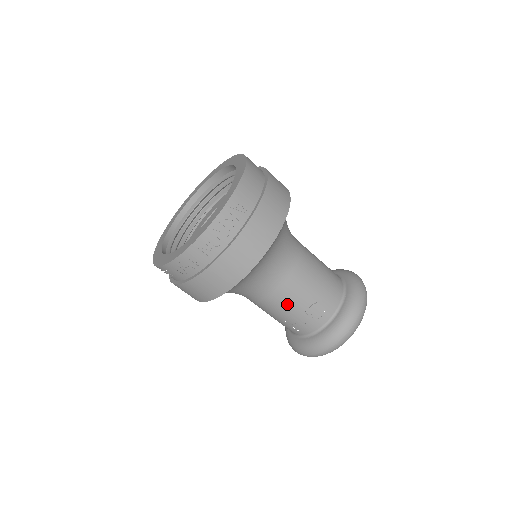
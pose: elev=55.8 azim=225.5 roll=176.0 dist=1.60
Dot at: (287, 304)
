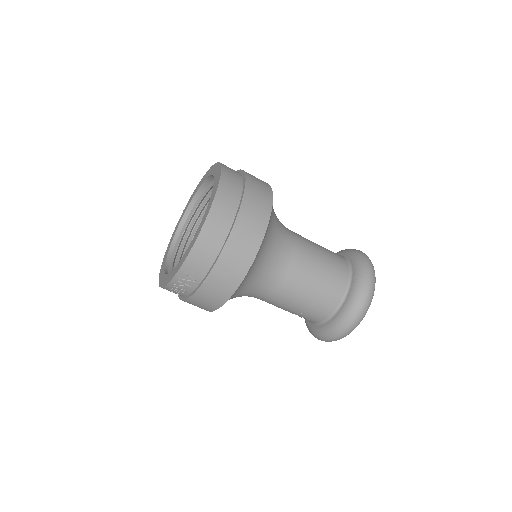
Dot at: occluded
